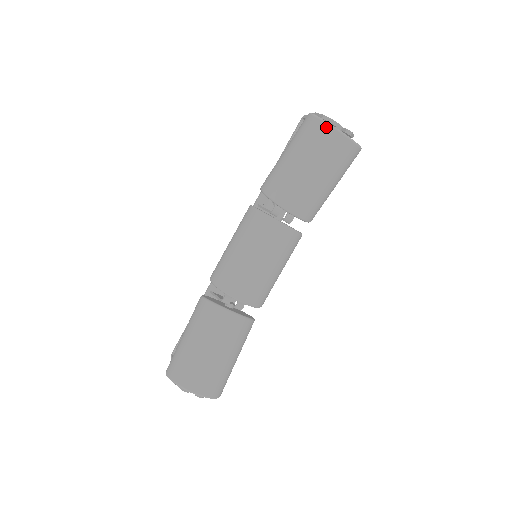
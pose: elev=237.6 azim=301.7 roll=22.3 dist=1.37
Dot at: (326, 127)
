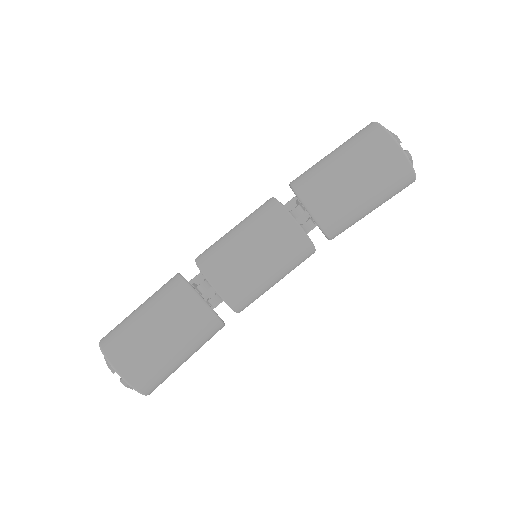
Dot at: (385, 135)
